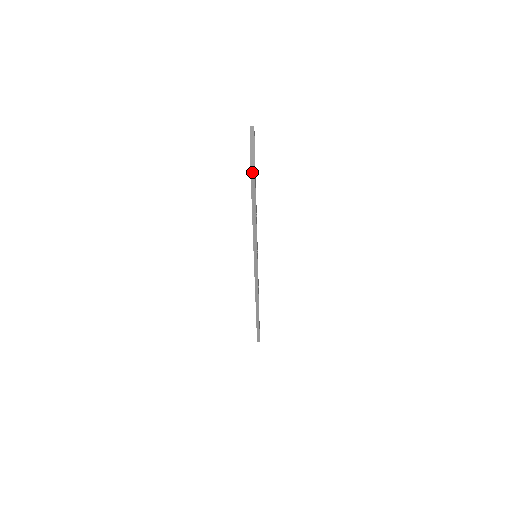
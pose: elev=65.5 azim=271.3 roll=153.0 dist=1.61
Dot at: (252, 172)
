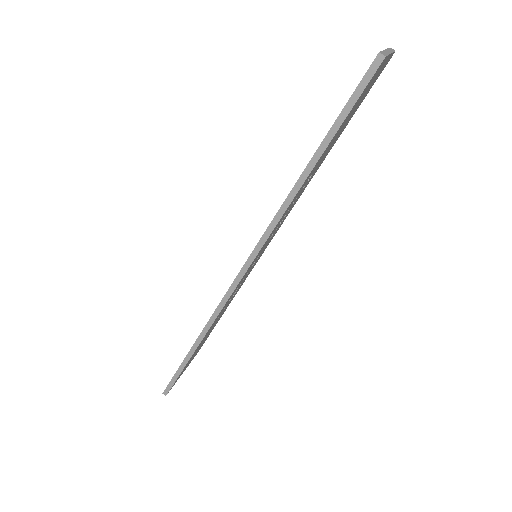
Dot at: (374, 65)
